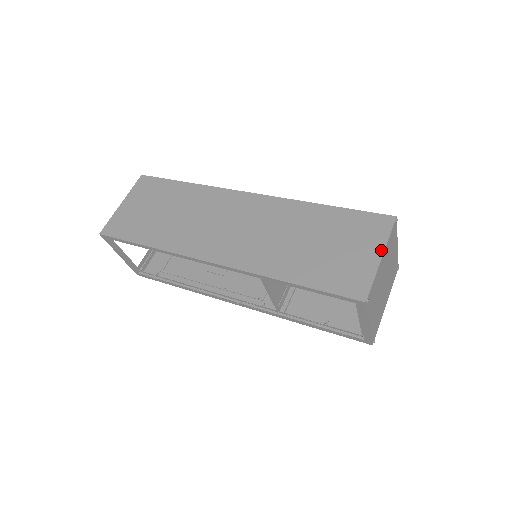
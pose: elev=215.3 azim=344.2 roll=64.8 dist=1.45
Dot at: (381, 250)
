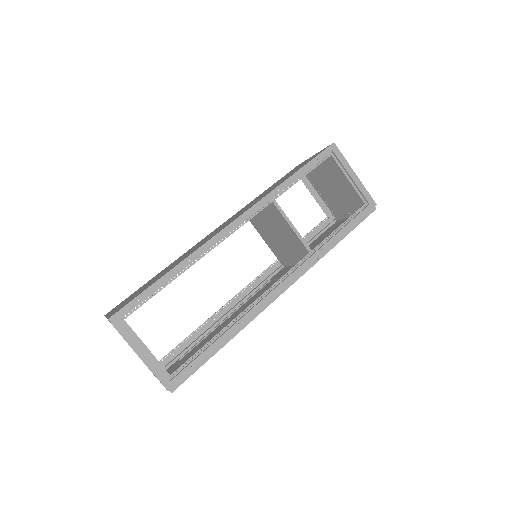
Dot at: (310, 157)
